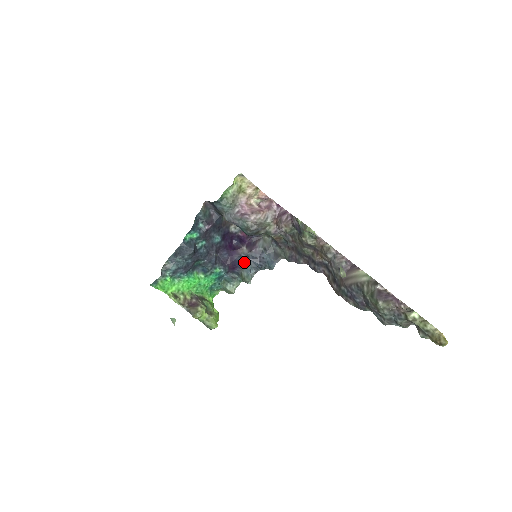
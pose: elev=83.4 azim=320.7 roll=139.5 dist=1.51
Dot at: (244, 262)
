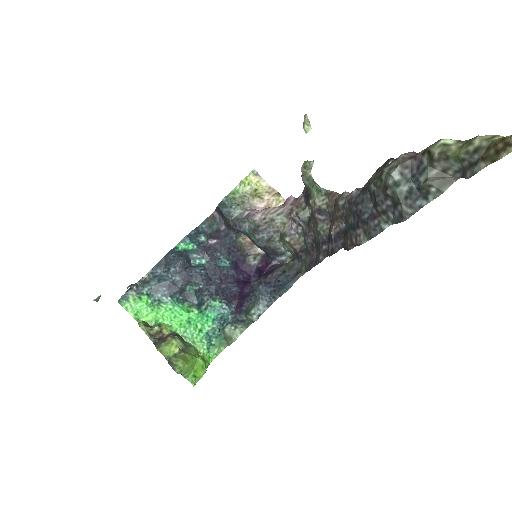
Dot at: (253, 291)
